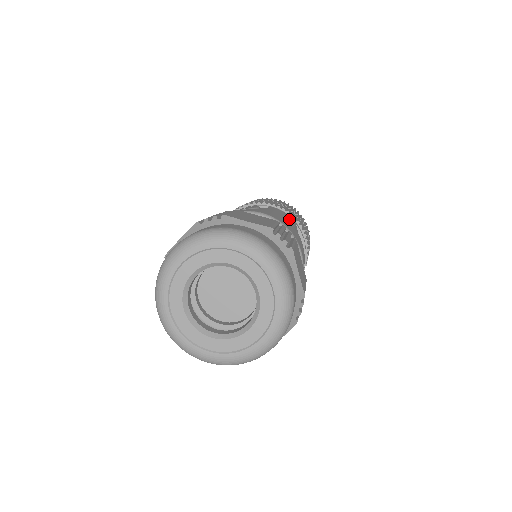
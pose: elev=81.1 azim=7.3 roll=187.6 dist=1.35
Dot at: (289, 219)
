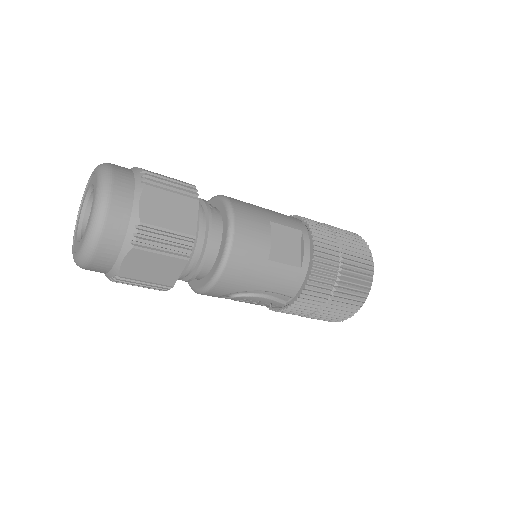
Dot at: (285, 220)
